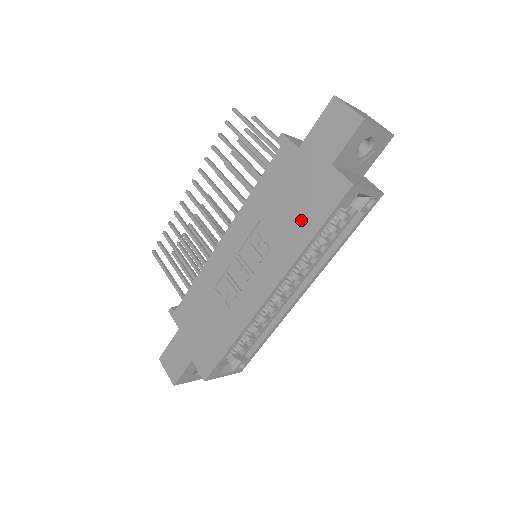
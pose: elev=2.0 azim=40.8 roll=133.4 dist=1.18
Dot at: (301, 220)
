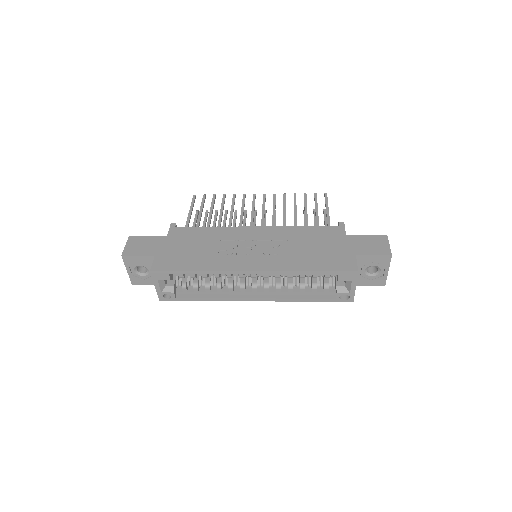
Dot at: (313, 259)
